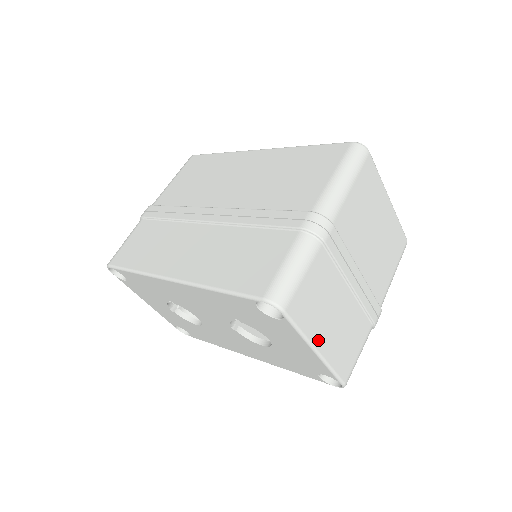
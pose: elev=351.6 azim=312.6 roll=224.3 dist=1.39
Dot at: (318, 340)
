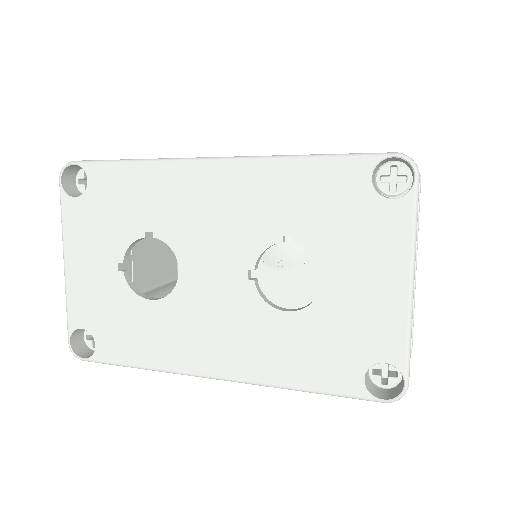
Dot at: (414, 270)
